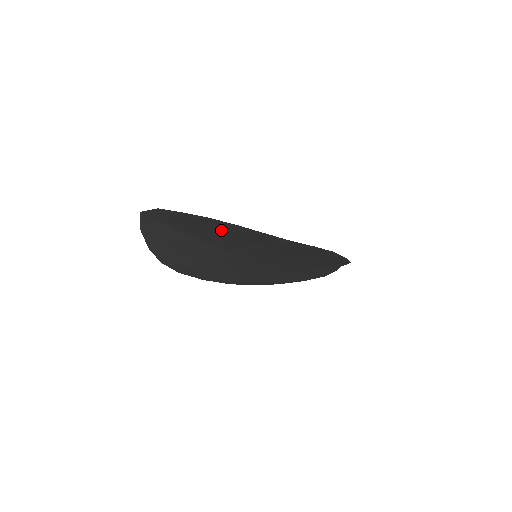
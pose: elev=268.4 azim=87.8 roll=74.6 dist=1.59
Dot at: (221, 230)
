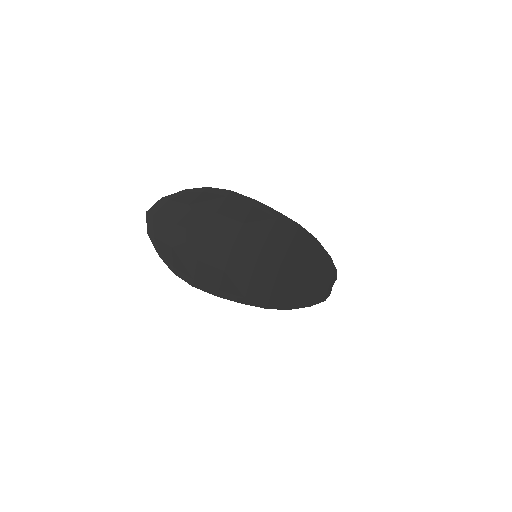
Dot at: (219, 207)
